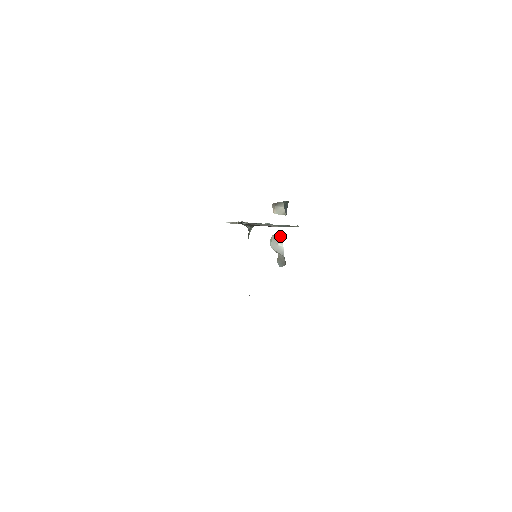
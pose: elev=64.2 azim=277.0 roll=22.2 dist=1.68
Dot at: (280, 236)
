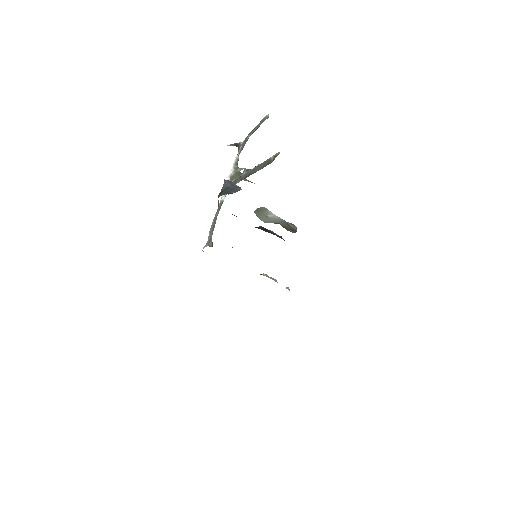
Dot at: (261, 208)
